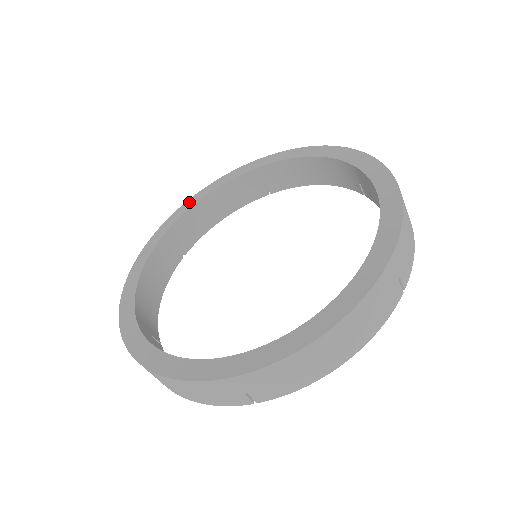
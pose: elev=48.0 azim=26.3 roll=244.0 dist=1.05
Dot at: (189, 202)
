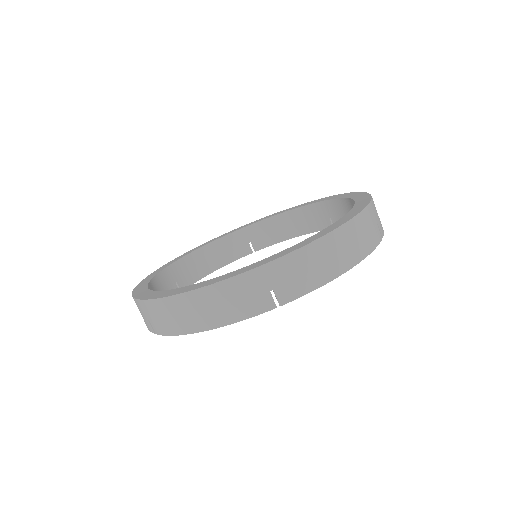
Dot at: (187, 252)
